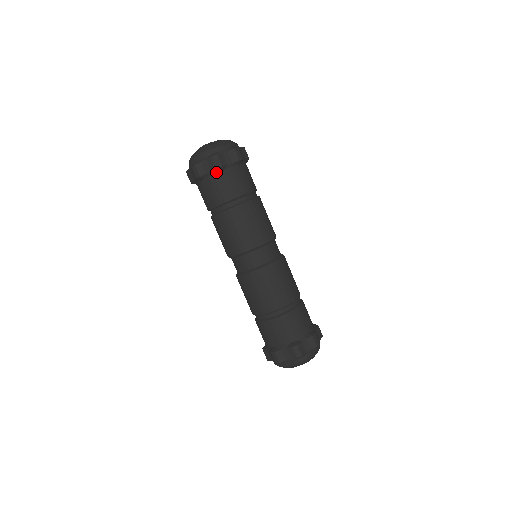
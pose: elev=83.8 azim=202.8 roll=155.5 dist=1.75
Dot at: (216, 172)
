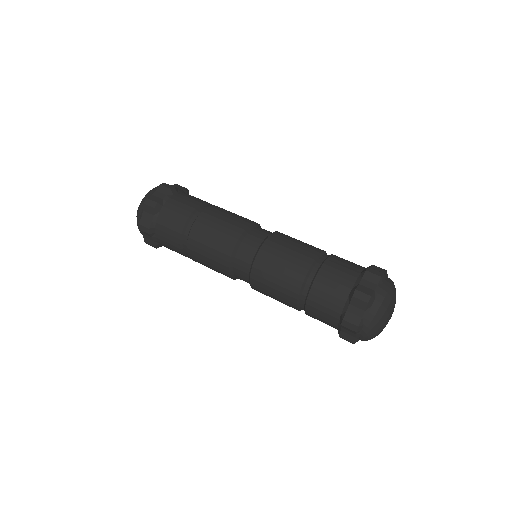
Dot at: (171, 195)
